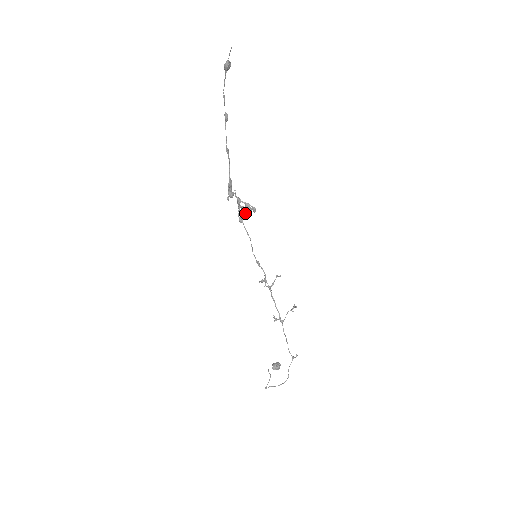
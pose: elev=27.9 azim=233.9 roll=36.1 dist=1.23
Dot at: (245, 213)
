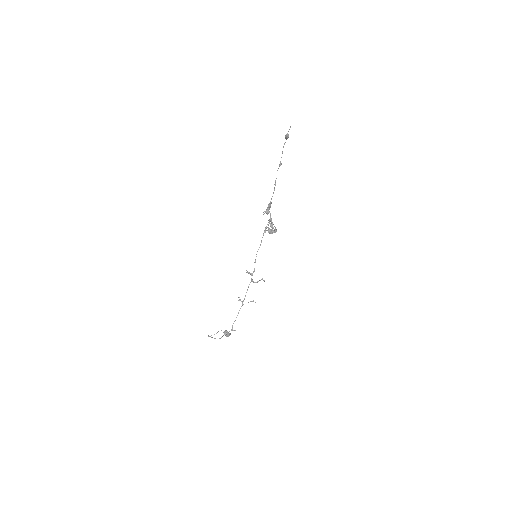
Dot at: (271, 230)
